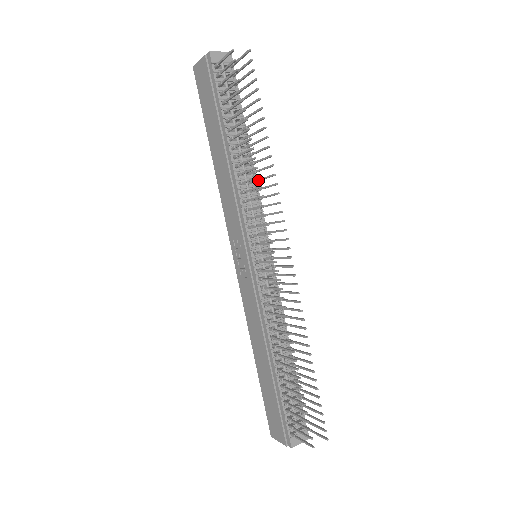
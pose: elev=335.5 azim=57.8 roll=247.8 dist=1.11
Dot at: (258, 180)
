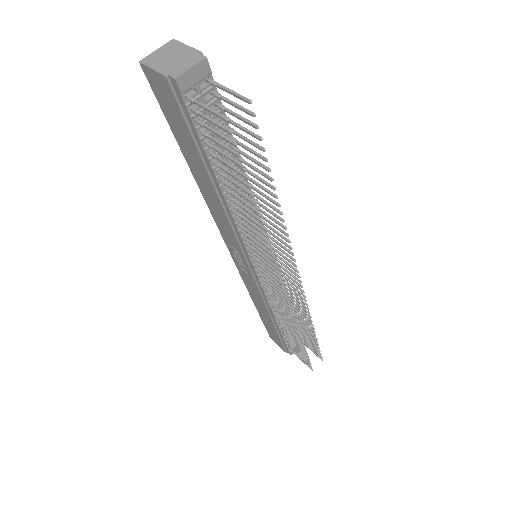
Dot at: occluded
